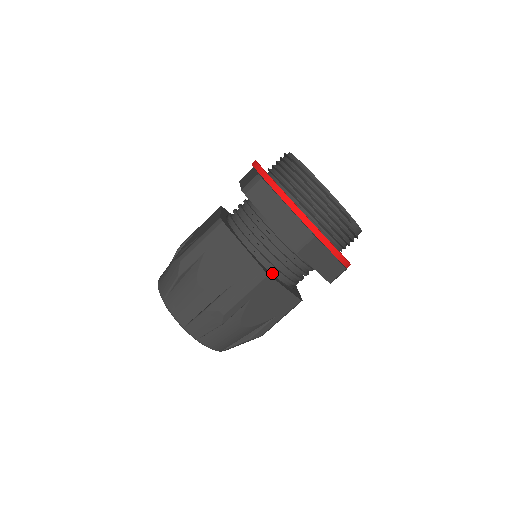
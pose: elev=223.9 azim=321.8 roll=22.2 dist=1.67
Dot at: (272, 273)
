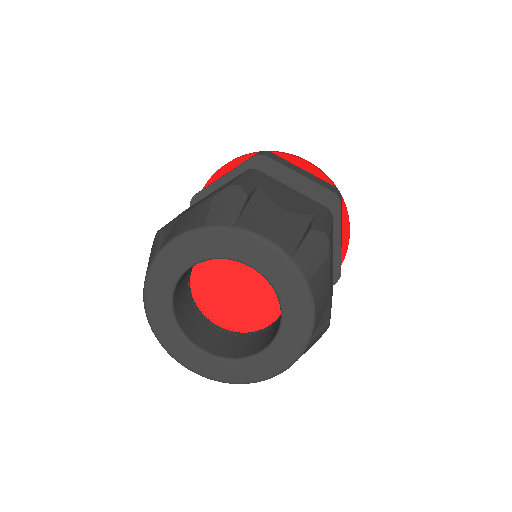
Dot at: occluded
